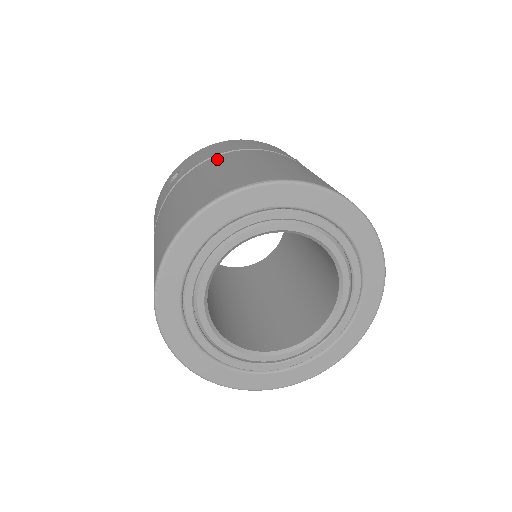
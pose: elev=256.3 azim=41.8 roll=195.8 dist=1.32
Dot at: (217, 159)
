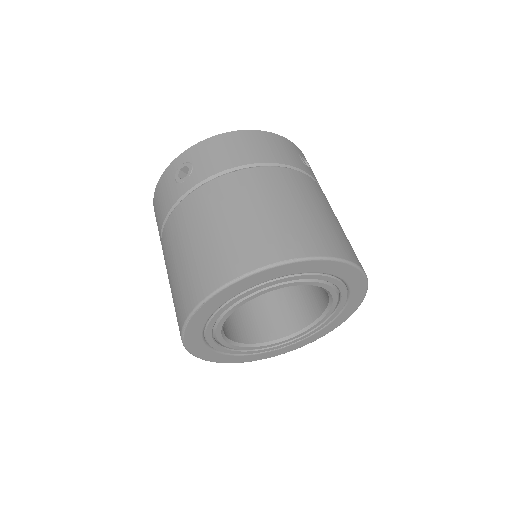
Dot at: (235, 181)
